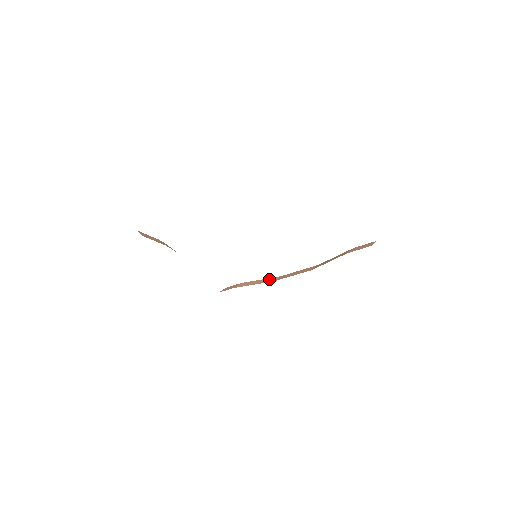
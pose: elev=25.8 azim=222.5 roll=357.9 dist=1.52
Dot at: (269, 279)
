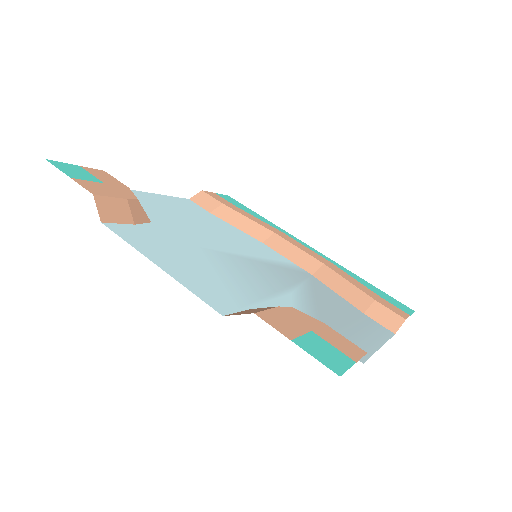
Dot at: (259, 229)
